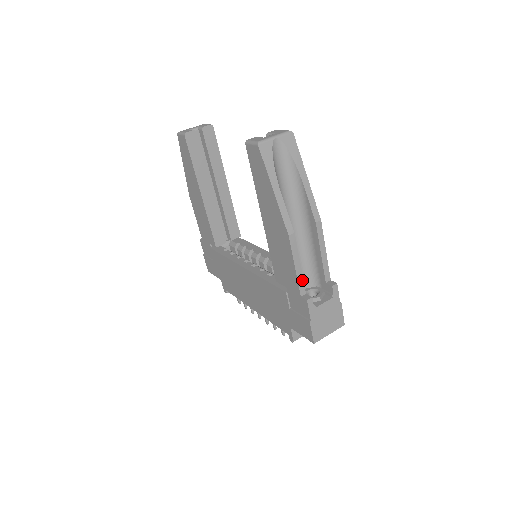
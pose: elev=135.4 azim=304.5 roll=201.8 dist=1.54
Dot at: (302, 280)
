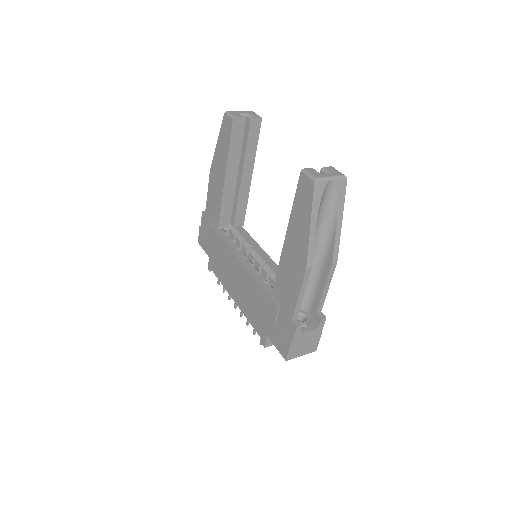
Dot at: (299, 307)
